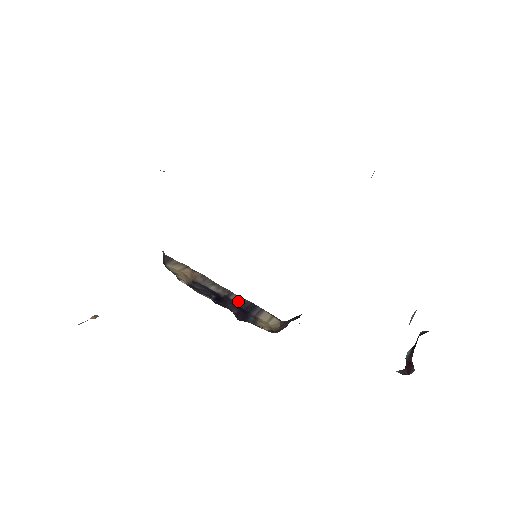
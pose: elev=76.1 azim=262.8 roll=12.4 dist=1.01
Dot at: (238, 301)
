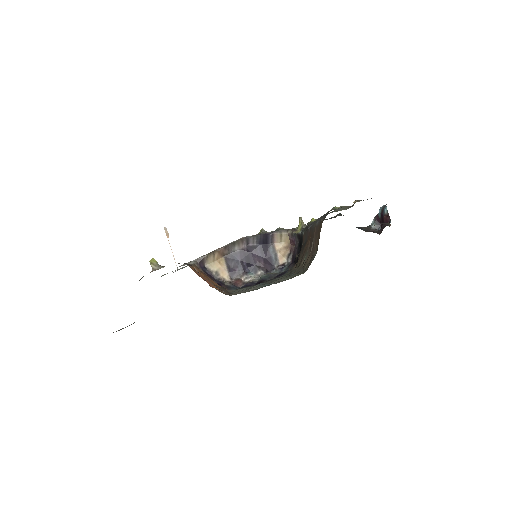
Dot at: (255, 242)
